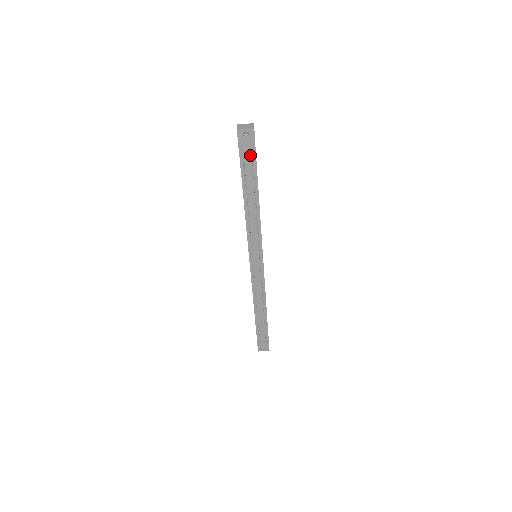
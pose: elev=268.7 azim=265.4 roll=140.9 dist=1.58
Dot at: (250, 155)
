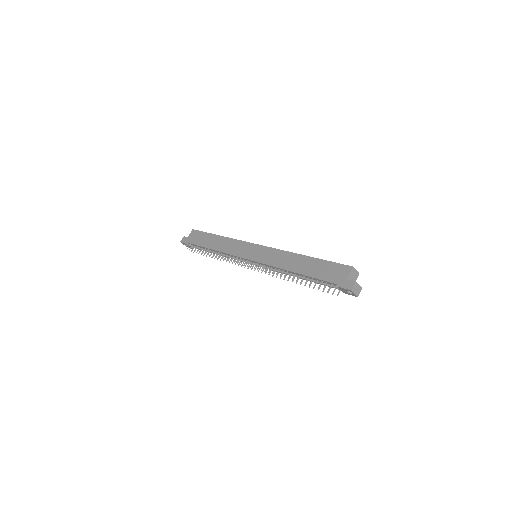
Dot at: occluded
